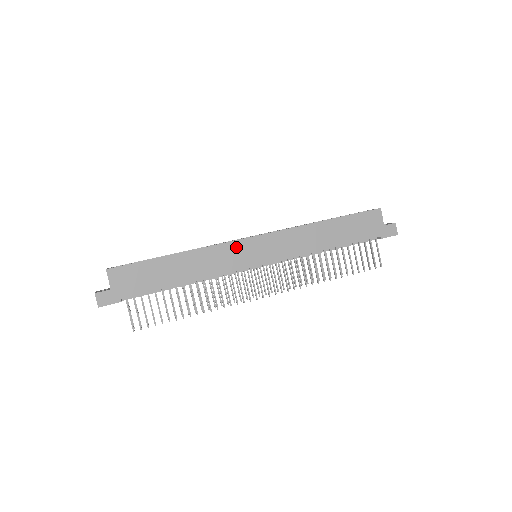
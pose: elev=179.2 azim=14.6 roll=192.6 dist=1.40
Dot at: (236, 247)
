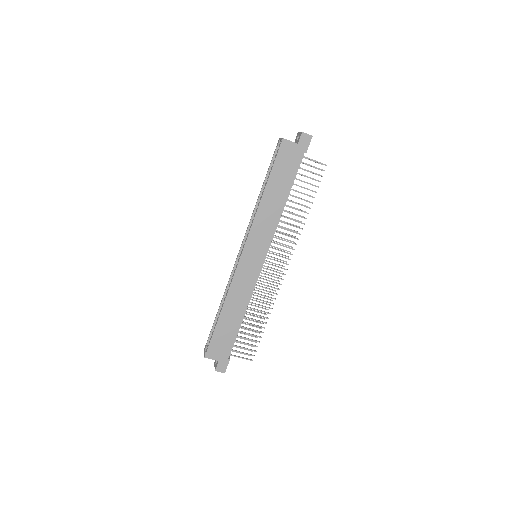
Dot at: (241, 270)
